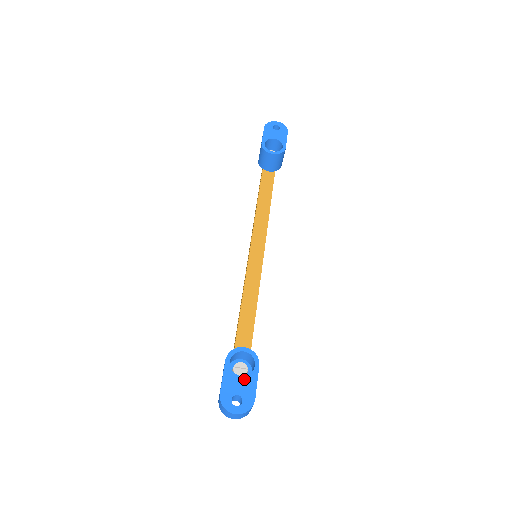
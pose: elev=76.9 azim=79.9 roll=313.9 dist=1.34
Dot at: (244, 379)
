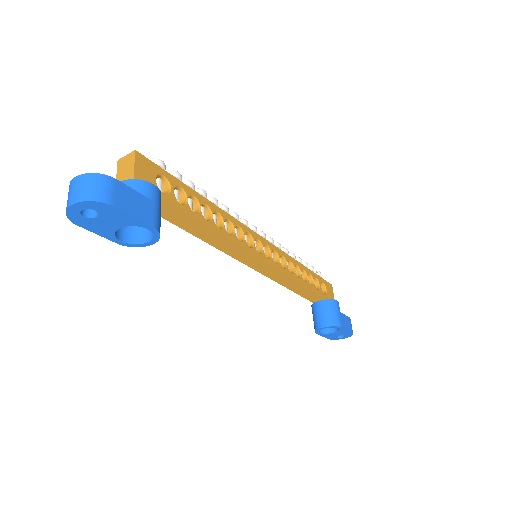
Dot at: (337, 333)
